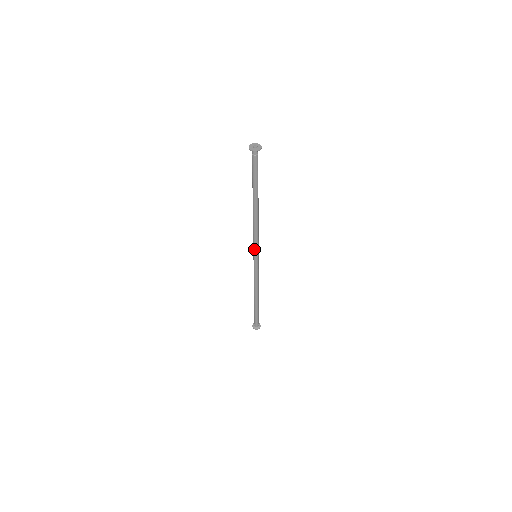
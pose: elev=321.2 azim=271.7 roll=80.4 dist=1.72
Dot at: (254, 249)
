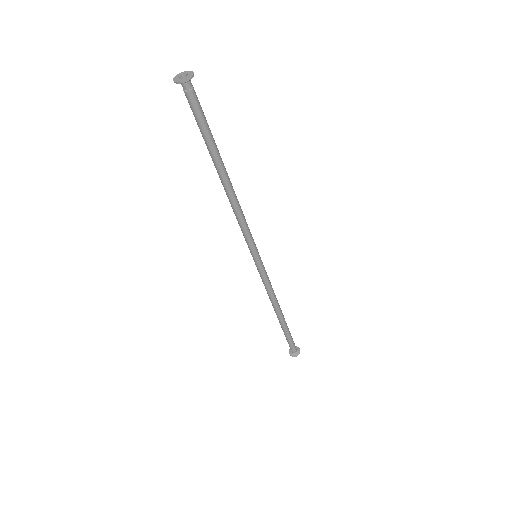
Dot at: (250, 247)
